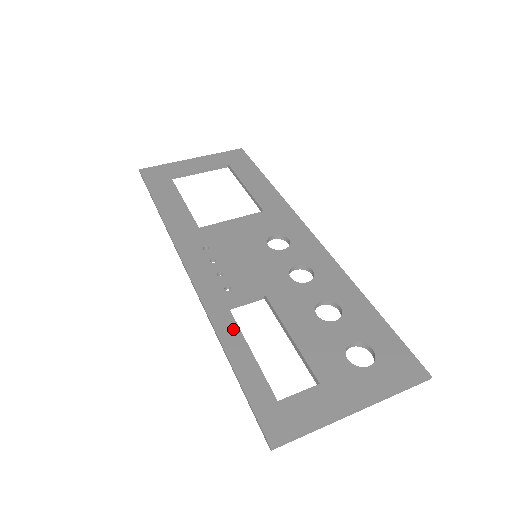
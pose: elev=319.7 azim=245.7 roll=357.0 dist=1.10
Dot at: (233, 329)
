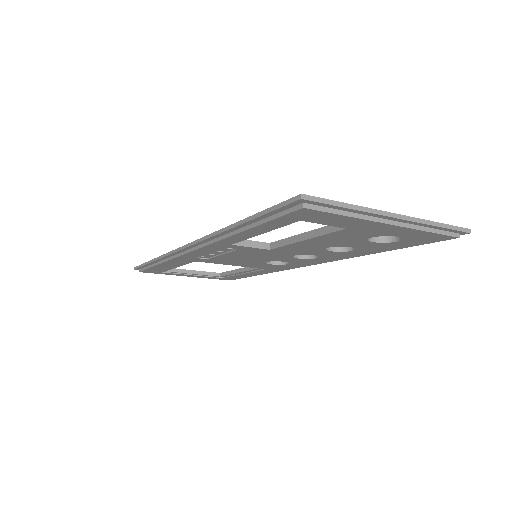
Dot at: occluded
